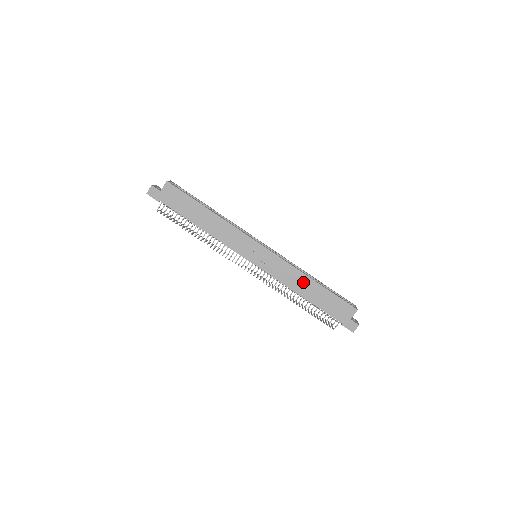
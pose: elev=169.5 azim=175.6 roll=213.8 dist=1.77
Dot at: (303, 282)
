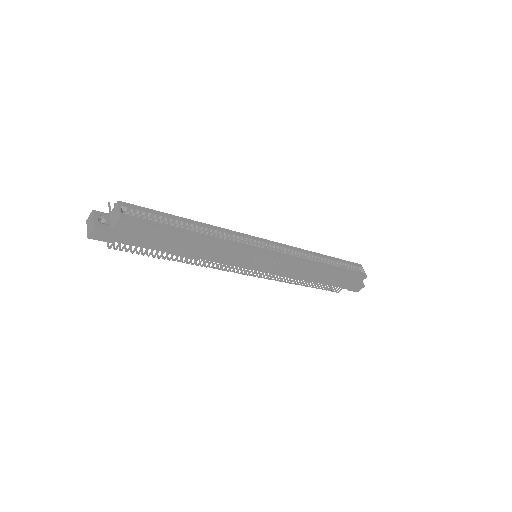
Dot at: (314, 271)
